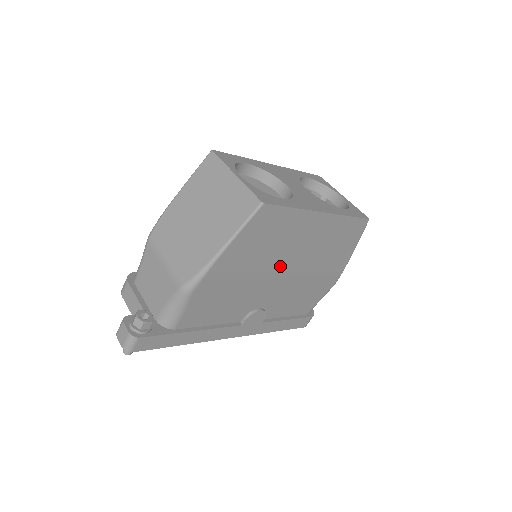
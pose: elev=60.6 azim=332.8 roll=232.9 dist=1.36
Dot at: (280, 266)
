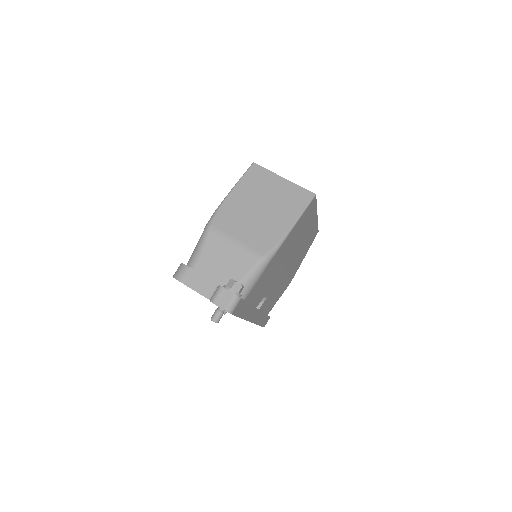
Dot at: (291, 255)
